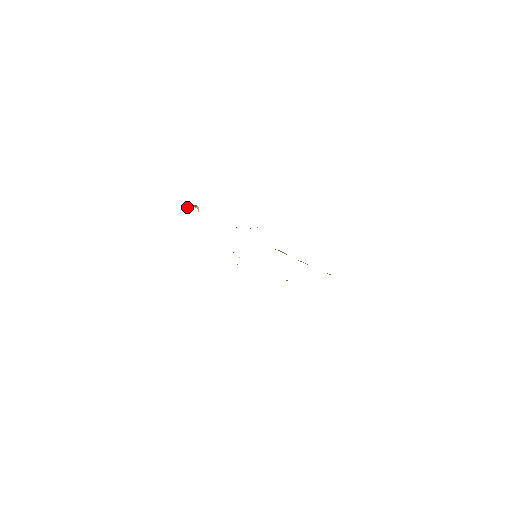
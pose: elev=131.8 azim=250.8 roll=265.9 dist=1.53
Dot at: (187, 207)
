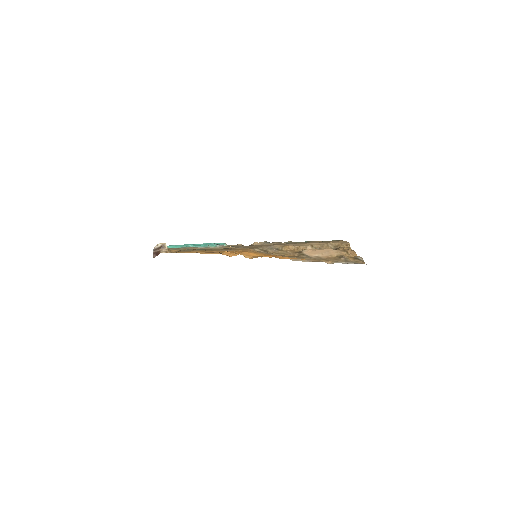
Dot at: (153, 254)
